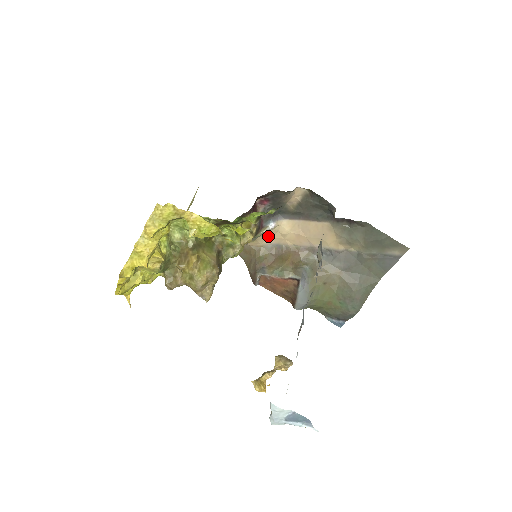
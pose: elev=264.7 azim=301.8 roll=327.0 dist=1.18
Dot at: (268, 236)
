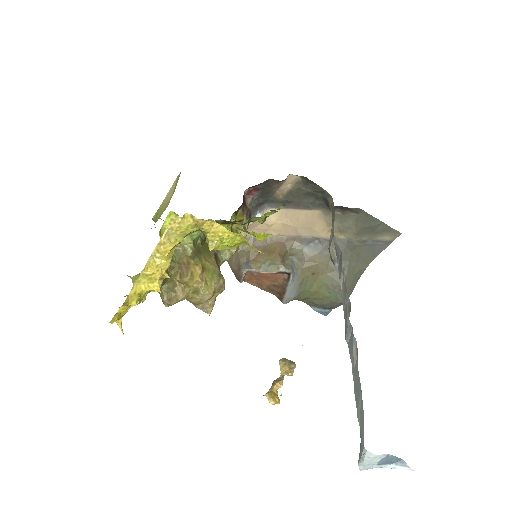
Dot at: (252, 227)
